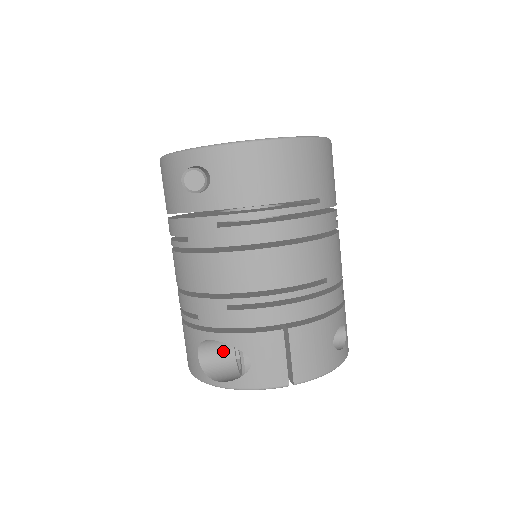
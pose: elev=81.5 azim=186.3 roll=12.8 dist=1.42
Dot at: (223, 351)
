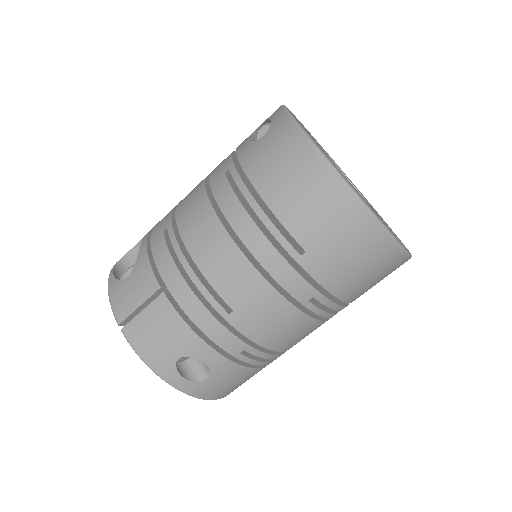
Dot at: occluded
